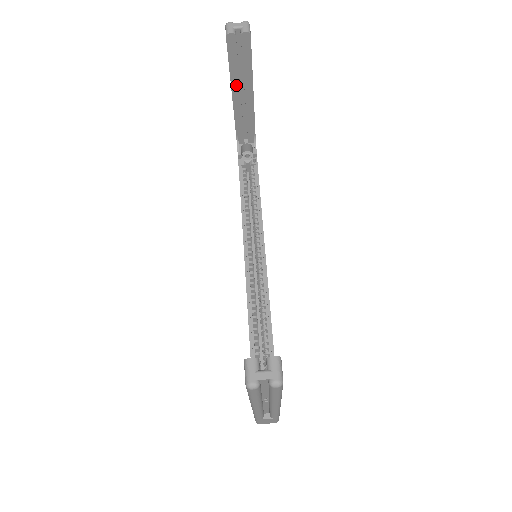
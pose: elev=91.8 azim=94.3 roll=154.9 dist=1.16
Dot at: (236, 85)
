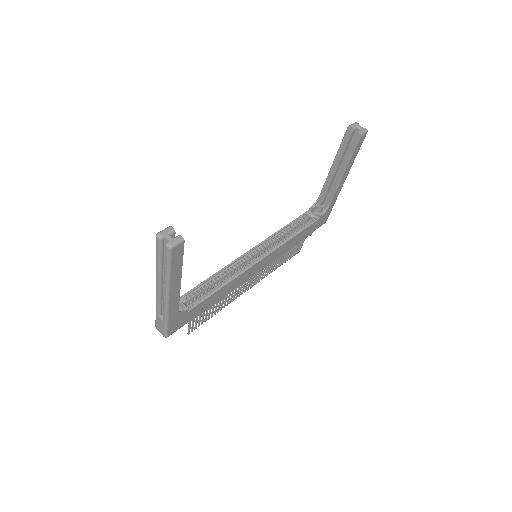
Dot at: (337, 161)
